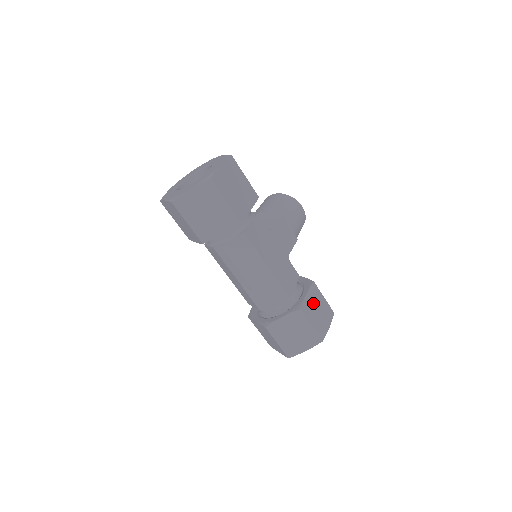
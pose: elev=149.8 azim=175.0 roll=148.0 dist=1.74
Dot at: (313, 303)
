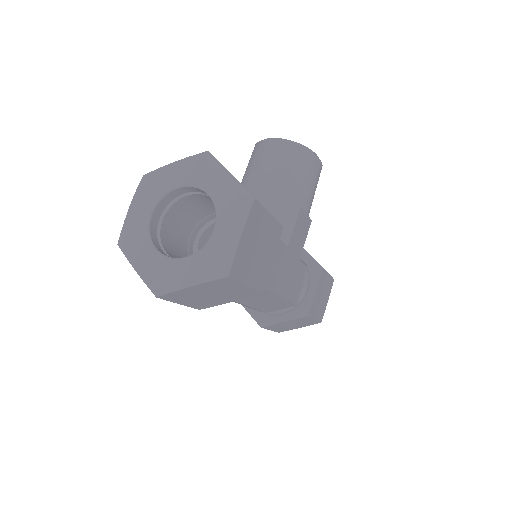
Dot at: (319, 294)
